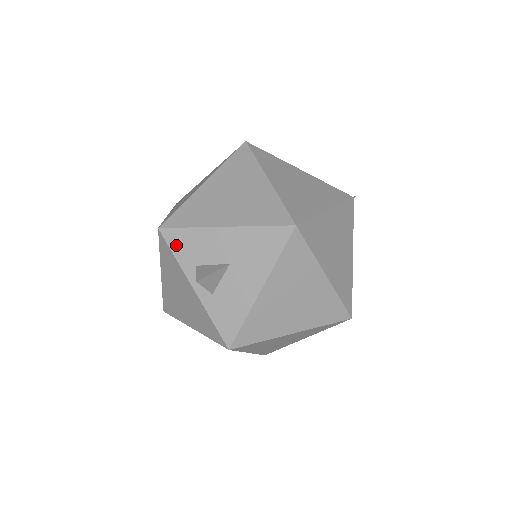
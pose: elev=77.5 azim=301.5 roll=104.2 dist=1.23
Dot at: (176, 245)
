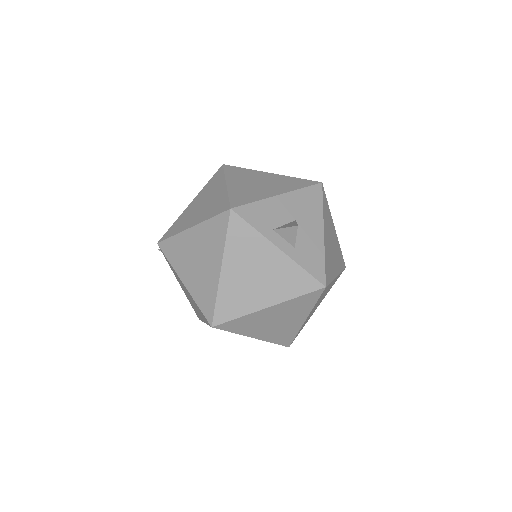
Dot at: (251, 218)
